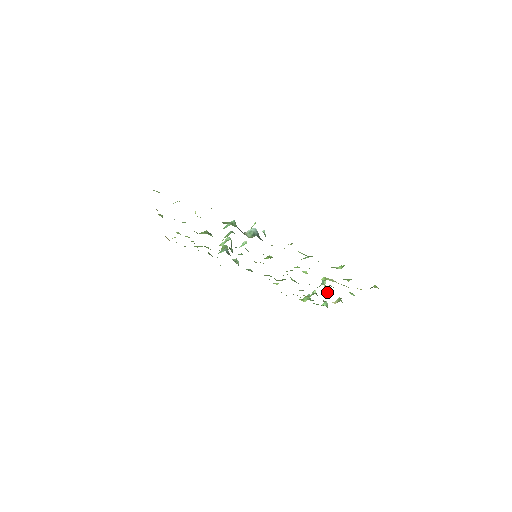
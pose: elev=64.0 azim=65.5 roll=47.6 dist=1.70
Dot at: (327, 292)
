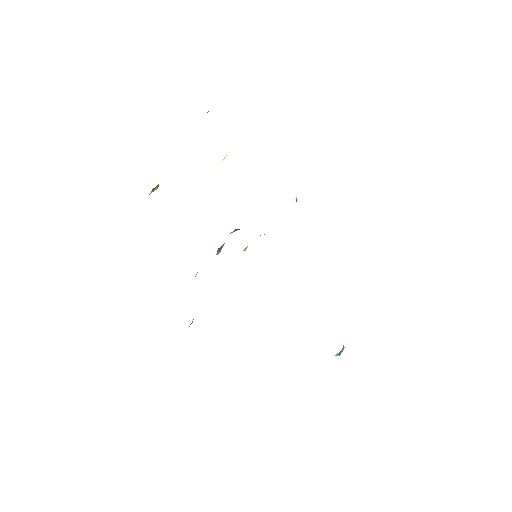
Dot at: occluded
